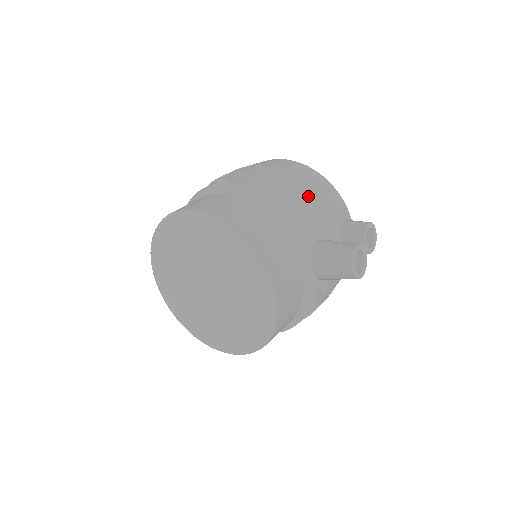
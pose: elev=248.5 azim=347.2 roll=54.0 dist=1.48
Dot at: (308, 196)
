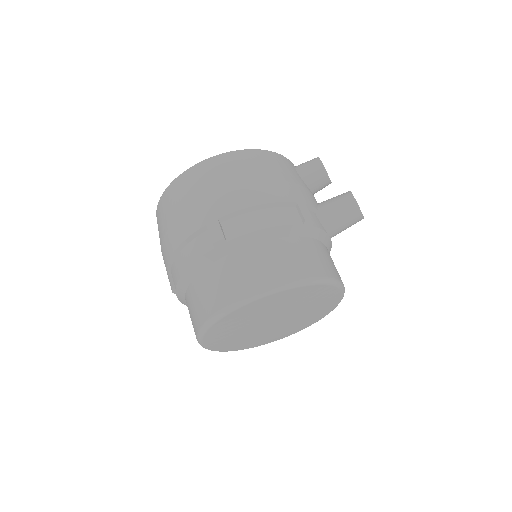
Dot at: (284, 187)
